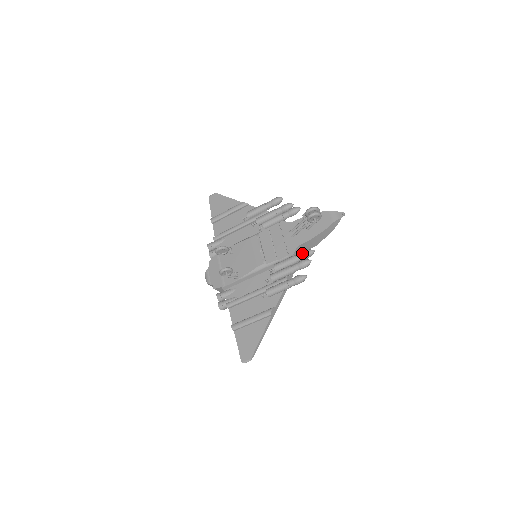
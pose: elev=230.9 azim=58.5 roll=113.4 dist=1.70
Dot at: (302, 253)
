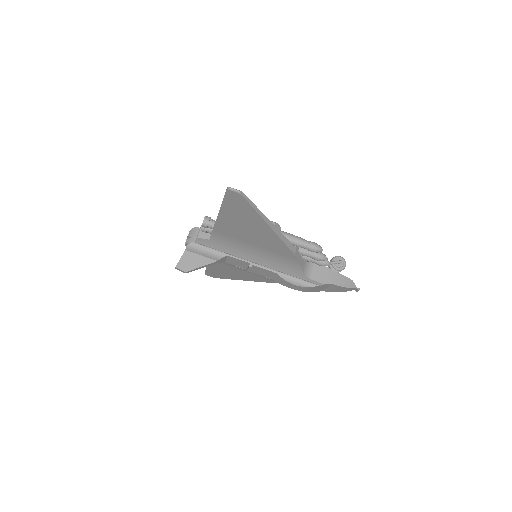
Dot at: occluded
